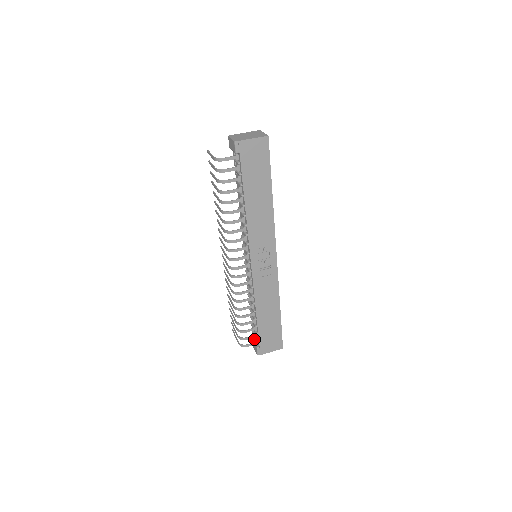
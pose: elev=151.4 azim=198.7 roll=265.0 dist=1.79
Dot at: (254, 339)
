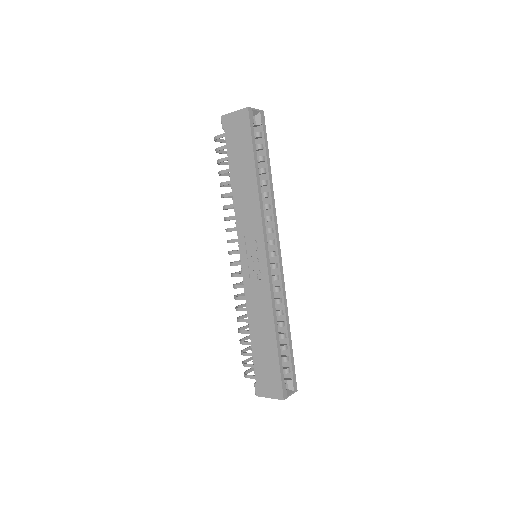
Dot at: occluded
